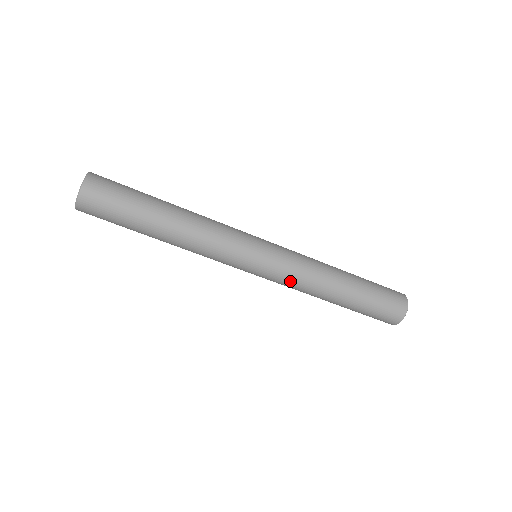
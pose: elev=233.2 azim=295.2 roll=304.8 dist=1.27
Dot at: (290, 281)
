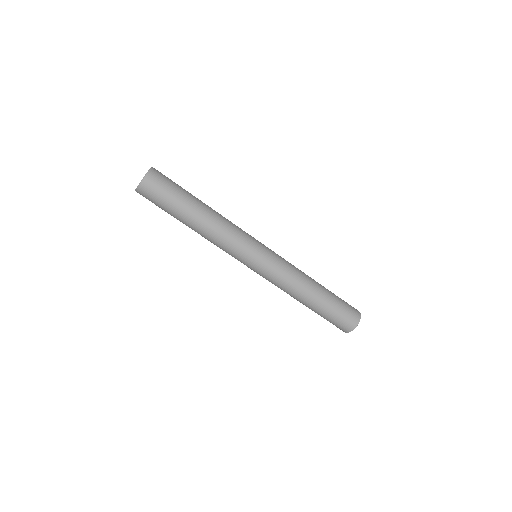
Dot at: (272, 283)
